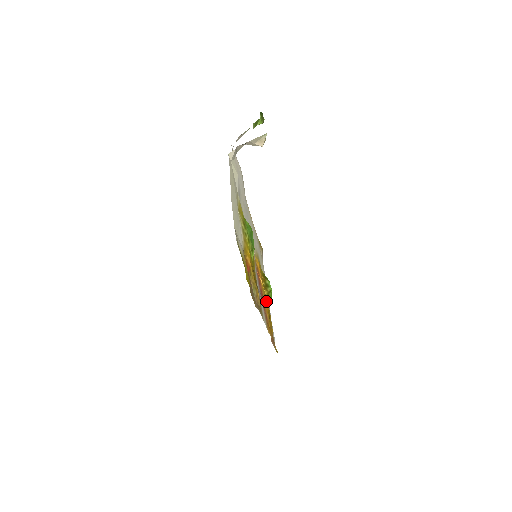
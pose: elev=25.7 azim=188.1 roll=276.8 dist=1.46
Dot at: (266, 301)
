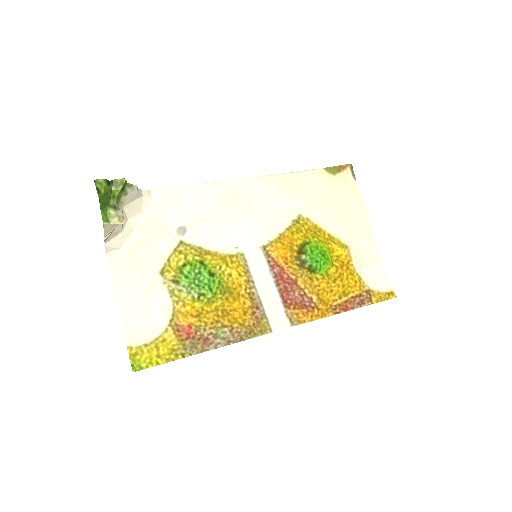
Dot at: (309, 279)
